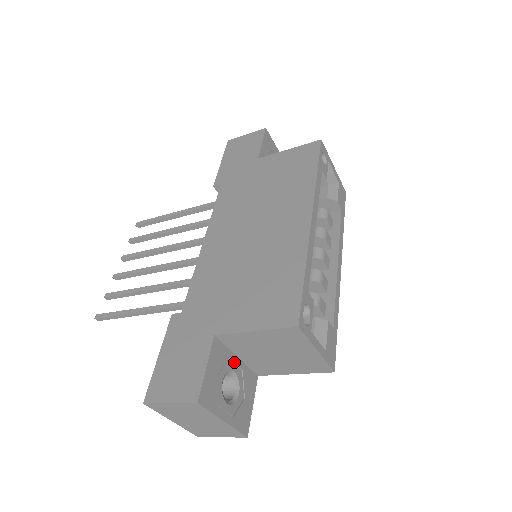
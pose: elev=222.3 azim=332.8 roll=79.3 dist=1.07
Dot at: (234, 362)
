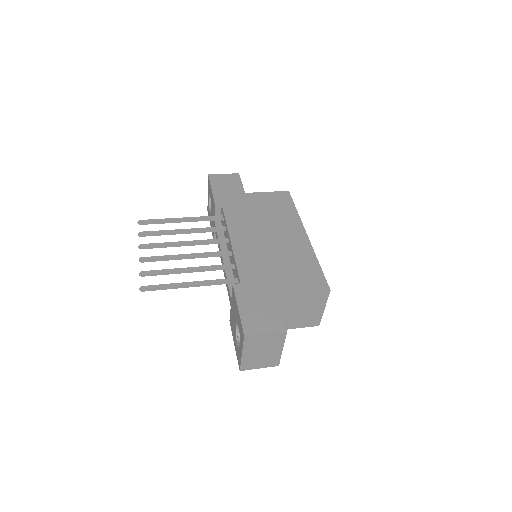
Dot at: occluded
